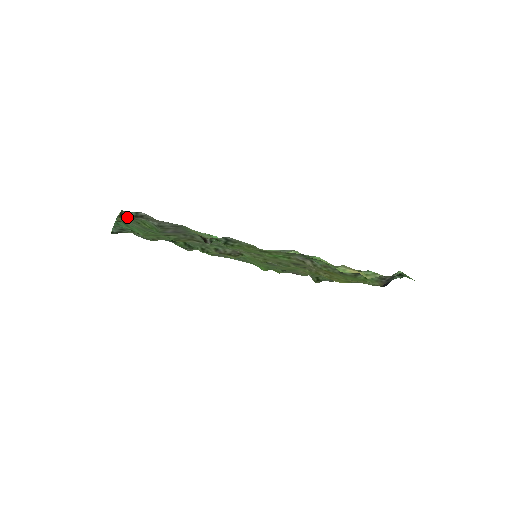
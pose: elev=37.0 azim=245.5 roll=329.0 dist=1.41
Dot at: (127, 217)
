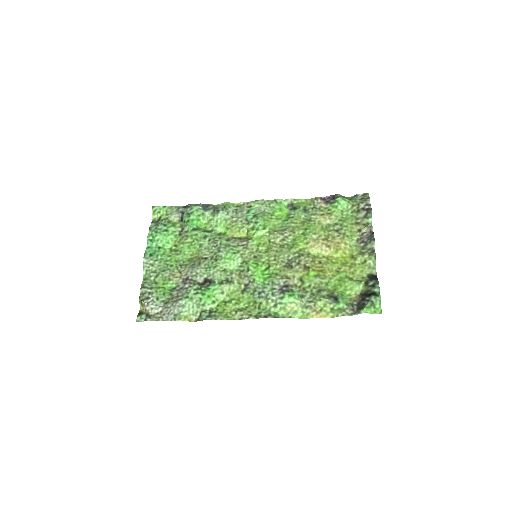
Dot at: (143, 311)
